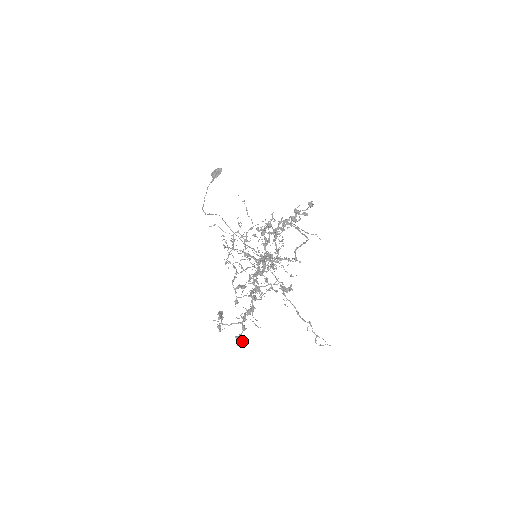
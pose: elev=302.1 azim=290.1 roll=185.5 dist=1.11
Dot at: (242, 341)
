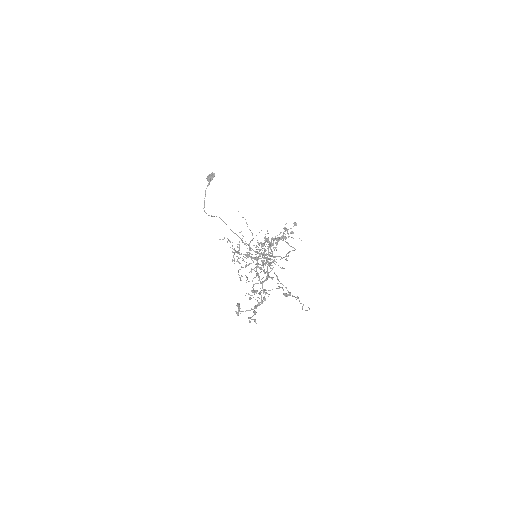
Dot at: occluded
